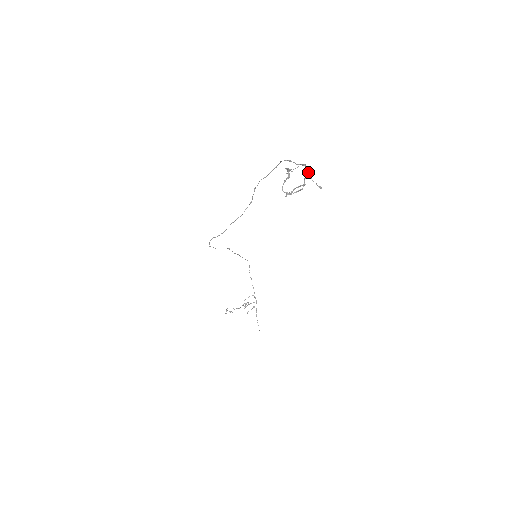
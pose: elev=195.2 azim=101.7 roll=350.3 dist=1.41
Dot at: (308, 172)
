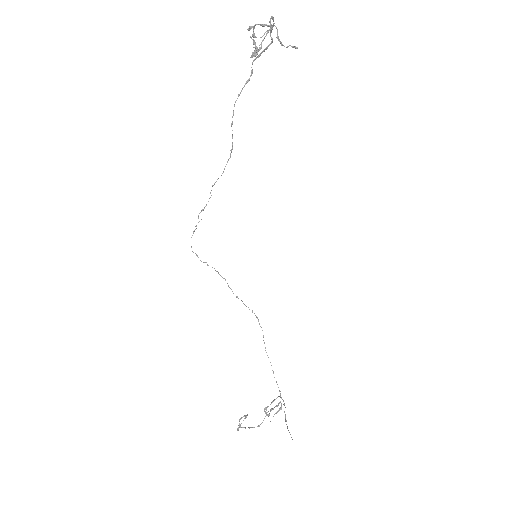
Dot at: (277, 34)
